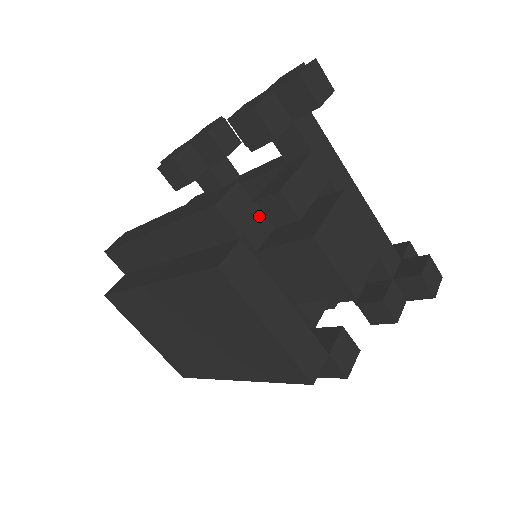
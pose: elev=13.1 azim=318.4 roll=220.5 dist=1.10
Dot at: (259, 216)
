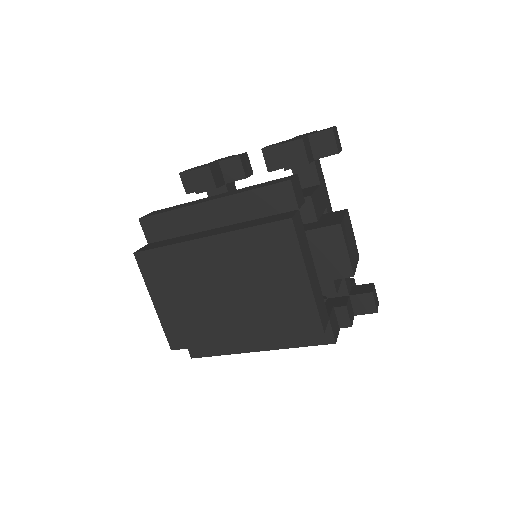
Dot at: occluded
